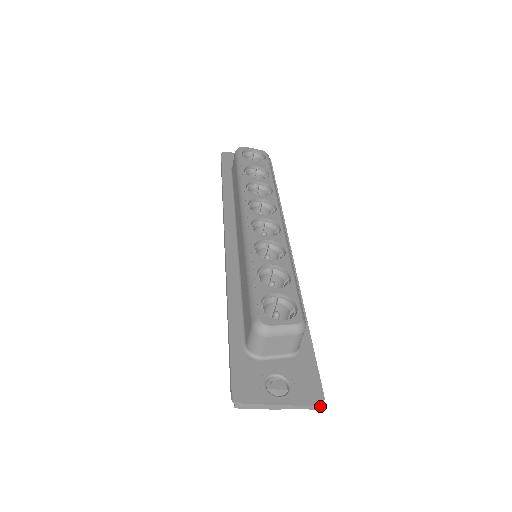
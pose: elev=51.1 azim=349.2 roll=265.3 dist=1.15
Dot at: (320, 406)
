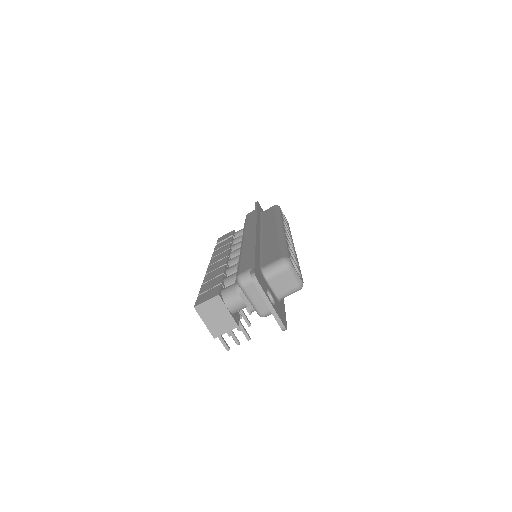
Dot at: (284, 329)
